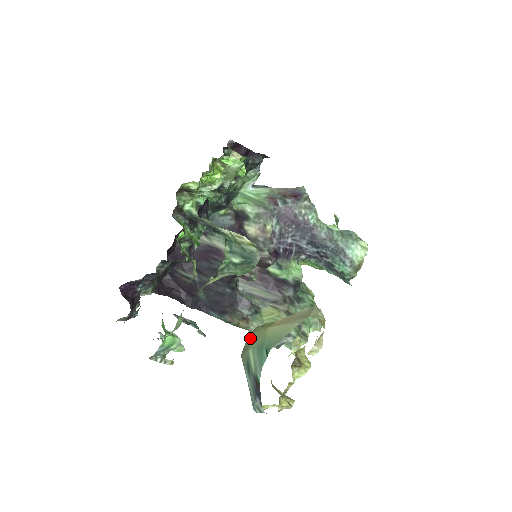
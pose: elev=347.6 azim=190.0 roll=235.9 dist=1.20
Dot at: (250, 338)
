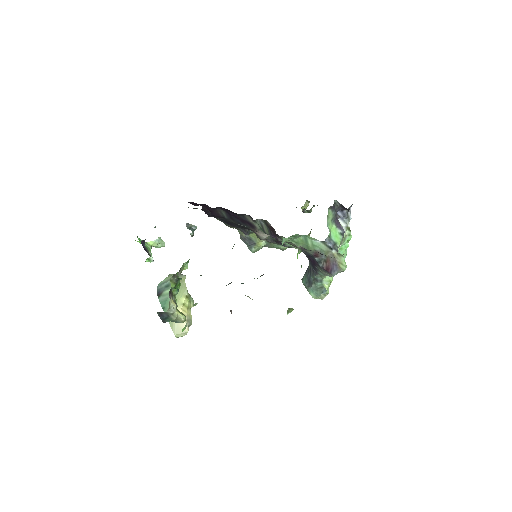
Dot at: occluded
